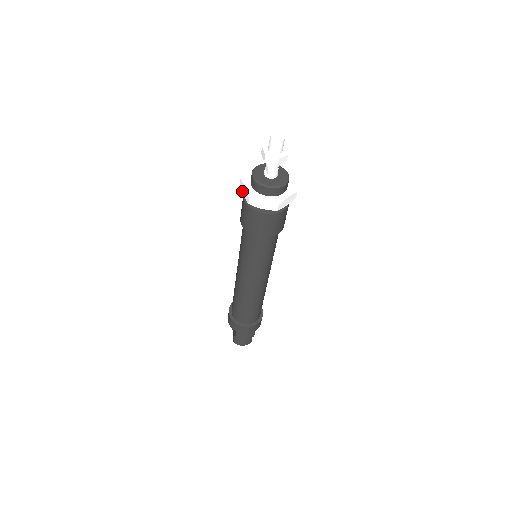
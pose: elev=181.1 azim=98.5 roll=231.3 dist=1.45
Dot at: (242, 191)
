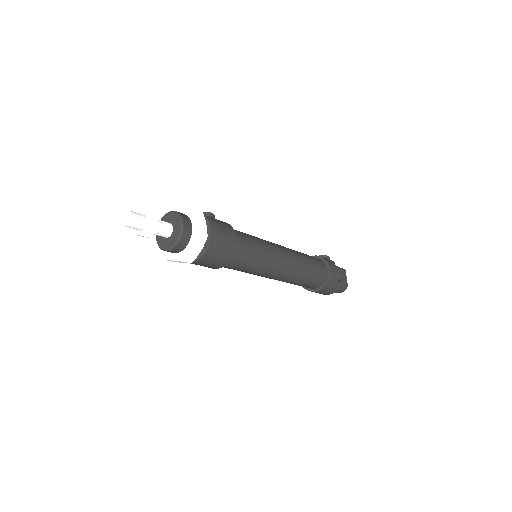
Dot at: occluded
